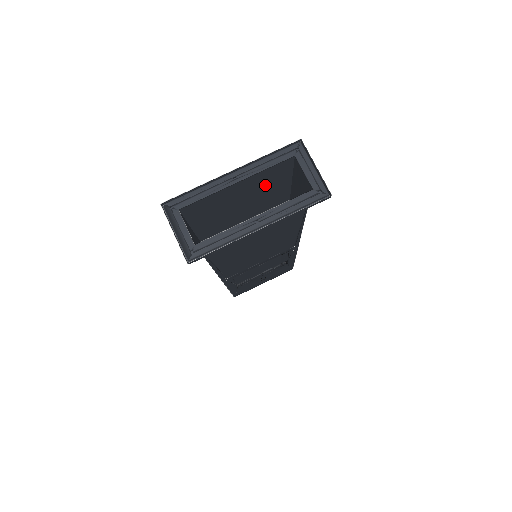
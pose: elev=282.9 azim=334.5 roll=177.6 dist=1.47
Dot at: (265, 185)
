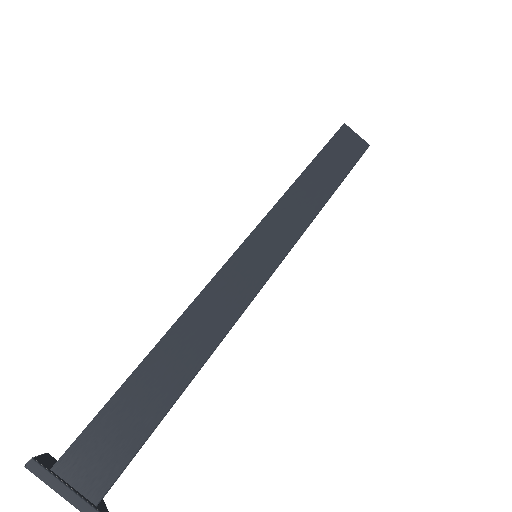
Dot at: occluded
